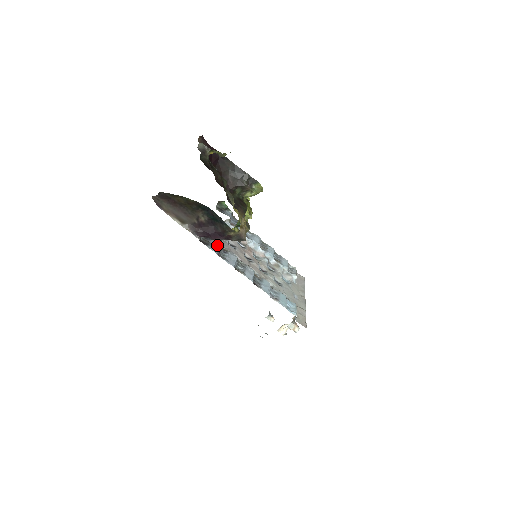
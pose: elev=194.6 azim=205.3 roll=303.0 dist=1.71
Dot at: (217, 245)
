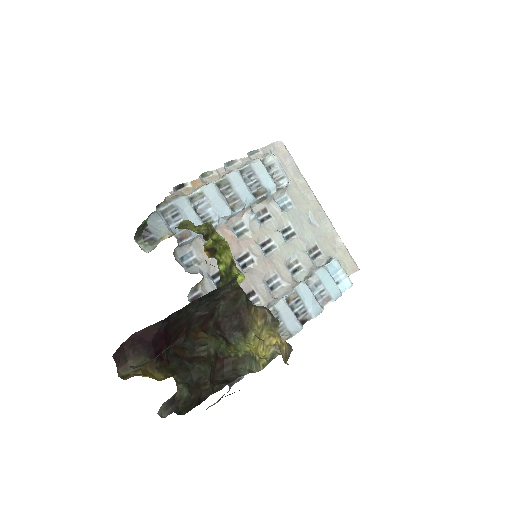
Dot at: occluded
